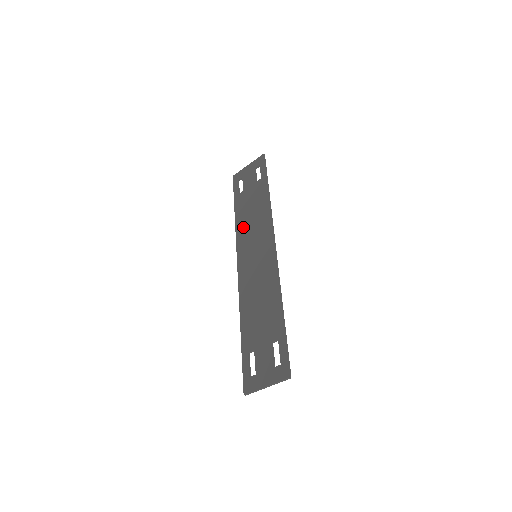
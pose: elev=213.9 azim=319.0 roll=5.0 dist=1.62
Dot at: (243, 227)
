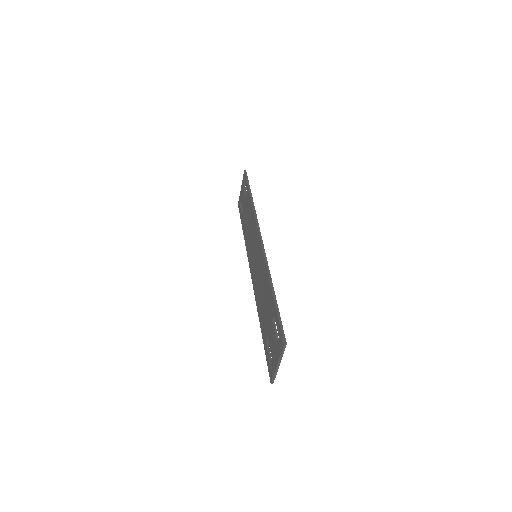
Dot at: (247, 239)
